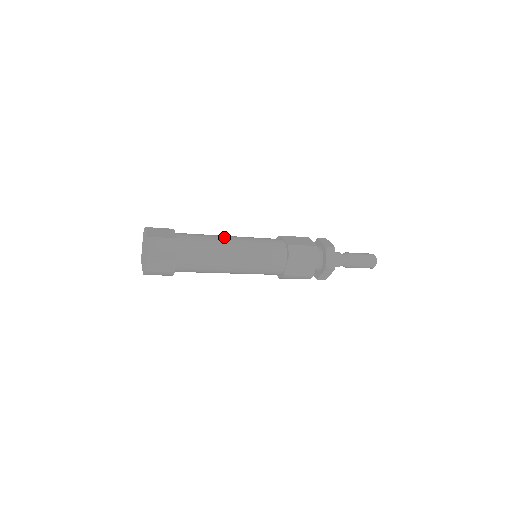
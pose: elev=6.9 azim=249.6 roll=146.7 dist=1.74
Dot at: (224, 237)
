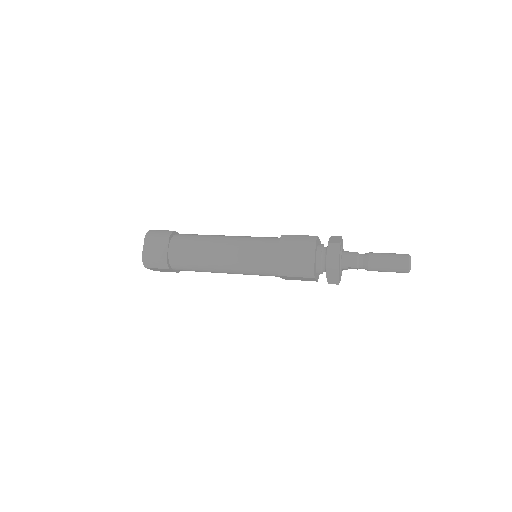
Dot at: (213, 250)
